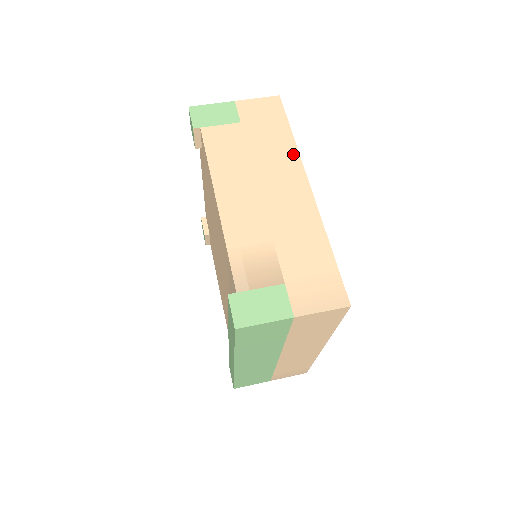
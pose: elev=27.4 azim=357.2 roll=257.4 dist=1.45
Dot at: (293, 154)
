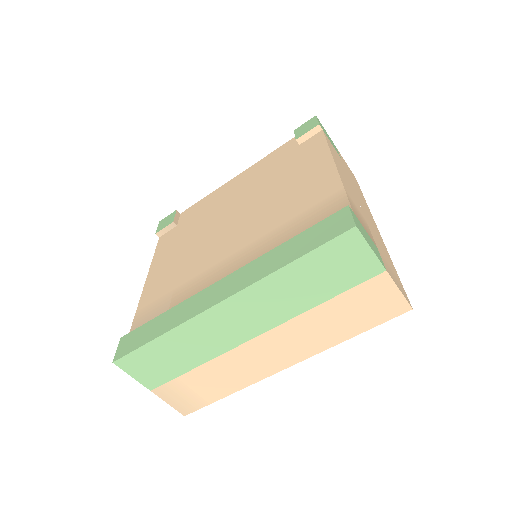
Dot at: (367, 205)
